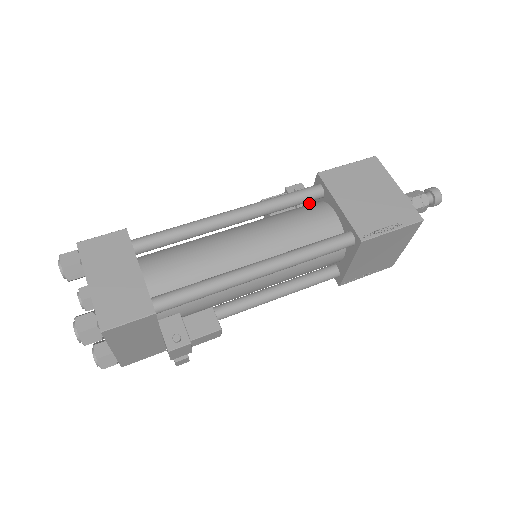
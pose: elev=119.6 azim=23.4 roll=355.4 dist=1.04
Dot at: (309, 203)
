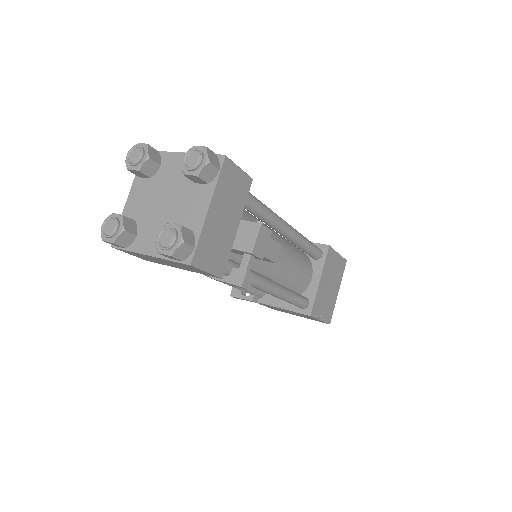
Dot at: occluded
